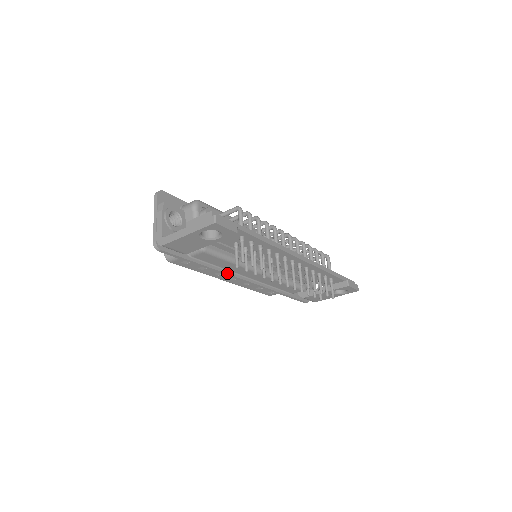
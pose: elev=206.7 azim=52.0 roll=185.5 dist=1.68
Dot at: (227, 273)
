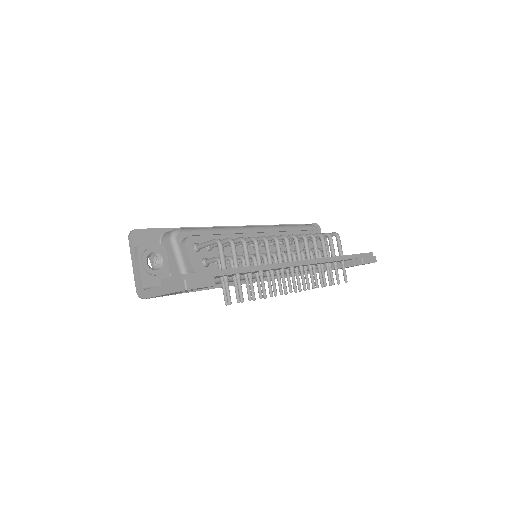
Dot at: occluded
